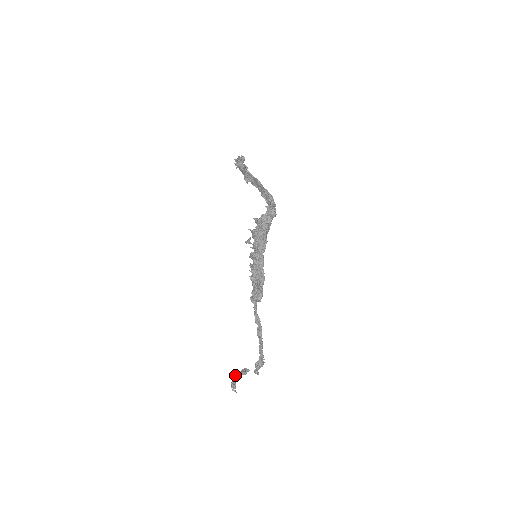
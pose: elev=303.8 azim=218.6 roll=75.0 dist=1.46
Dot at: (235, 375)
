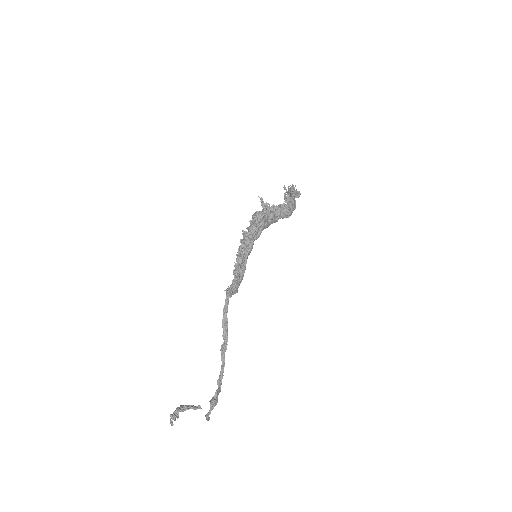
Dot at: (183, 405)
